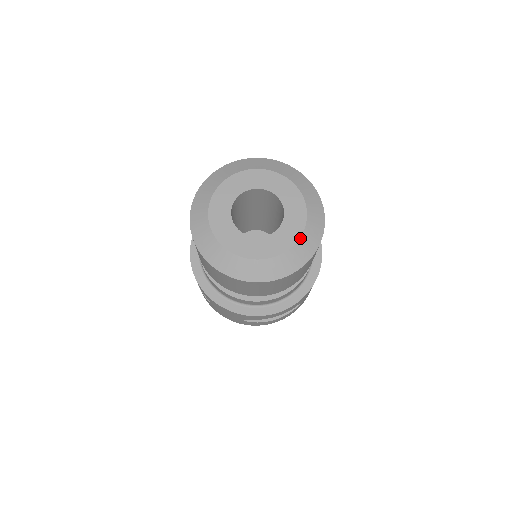
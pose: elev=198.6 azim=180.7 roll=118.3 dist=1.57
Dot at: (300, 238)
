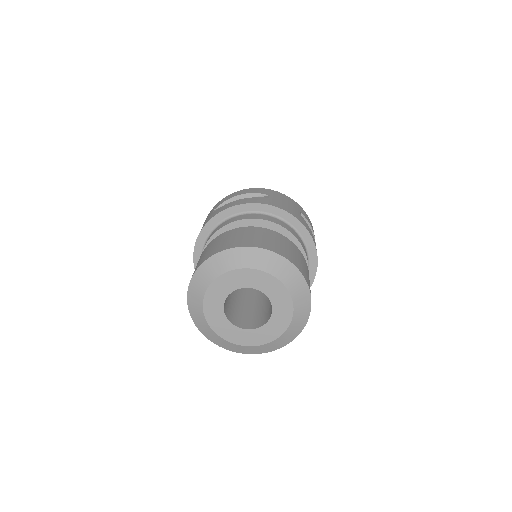
Dot at: (285, 331)
